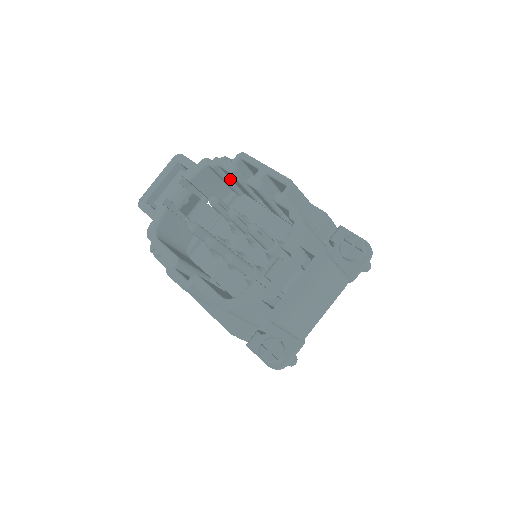
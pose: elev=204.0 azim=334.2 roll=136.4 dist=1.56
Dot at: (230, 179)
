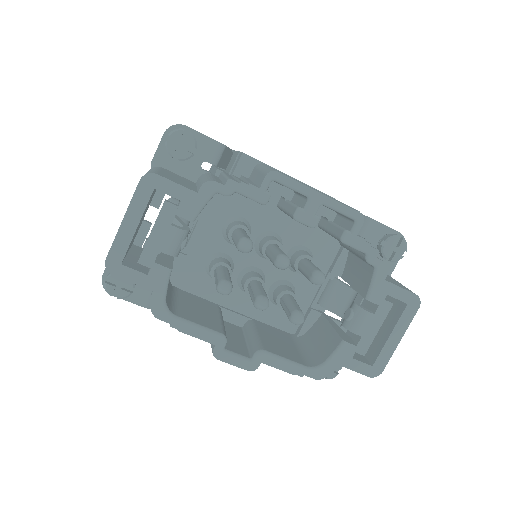
Dot at: occluded
